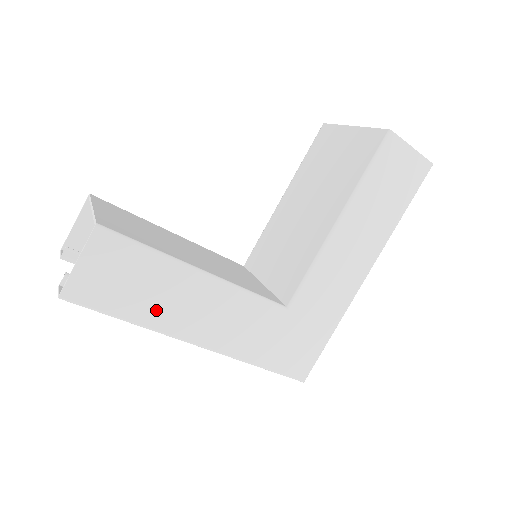
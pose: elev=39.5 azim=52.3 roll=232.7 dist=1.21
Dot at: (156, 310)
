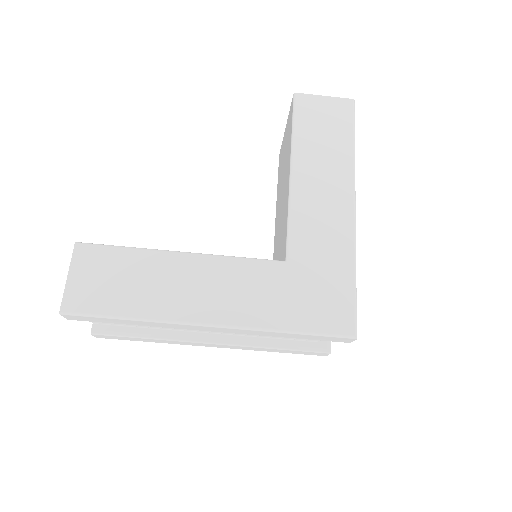
Dot at: (151, 300)
